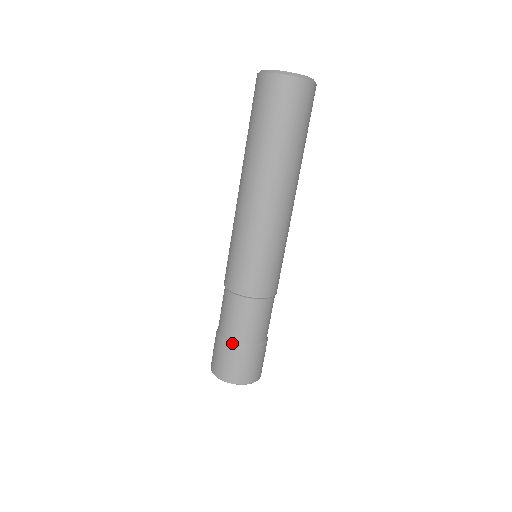
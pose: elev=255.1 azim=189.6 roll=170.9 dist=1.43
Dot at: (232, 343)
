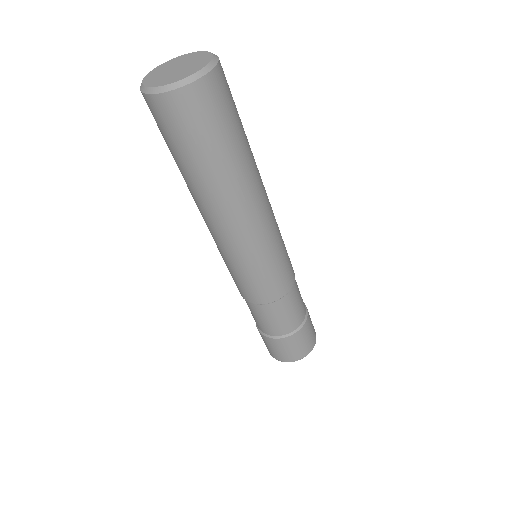
Dot at: (260, 331)
